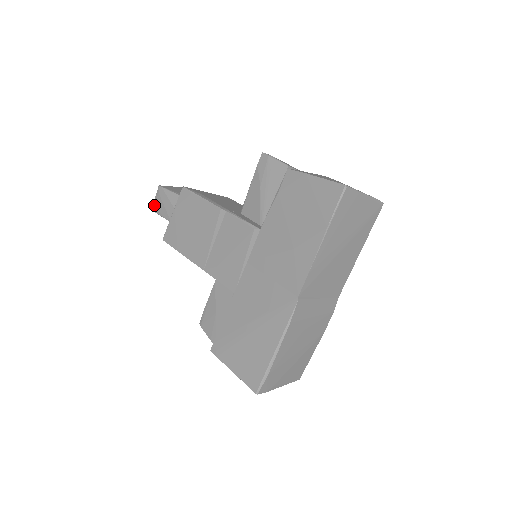
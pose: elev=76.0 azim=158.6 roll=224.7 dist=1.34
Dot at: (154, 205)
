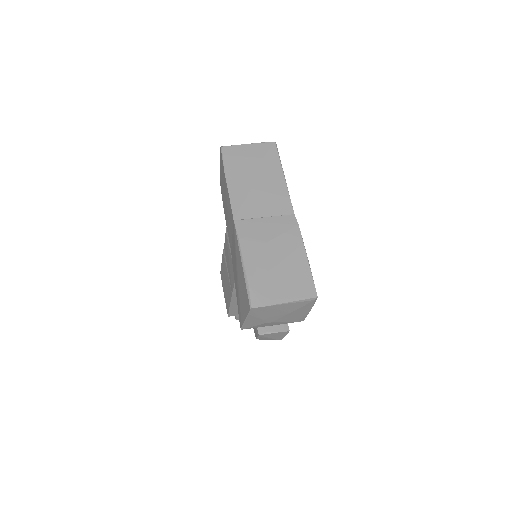
Dot at: occluded
